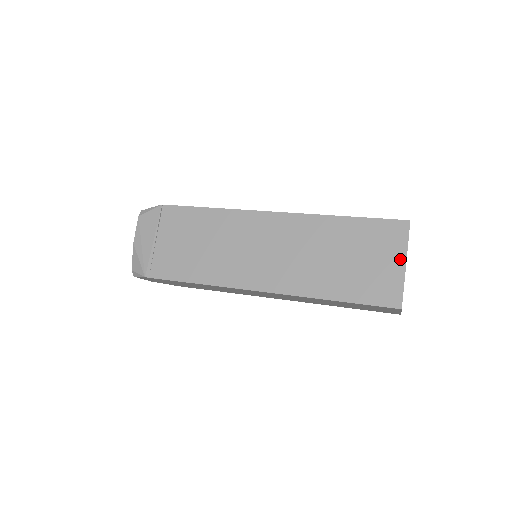
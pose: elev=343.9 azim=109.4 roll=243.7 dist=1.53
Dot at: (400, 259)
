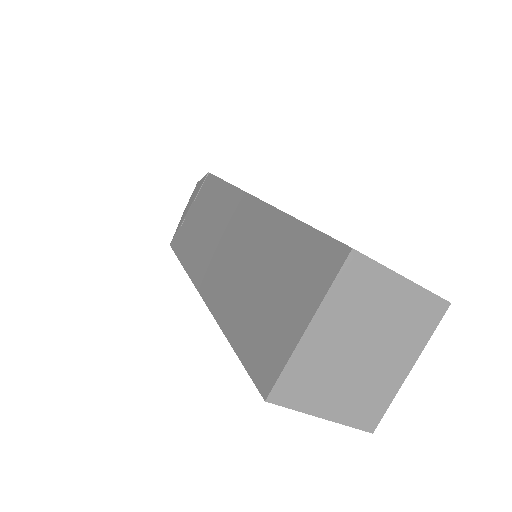
Dot at: (306, 313)
